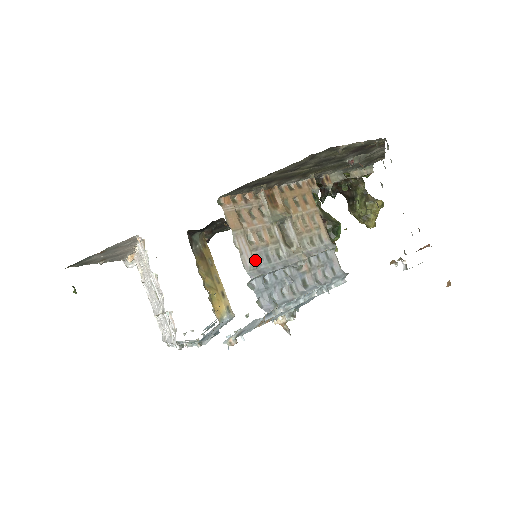
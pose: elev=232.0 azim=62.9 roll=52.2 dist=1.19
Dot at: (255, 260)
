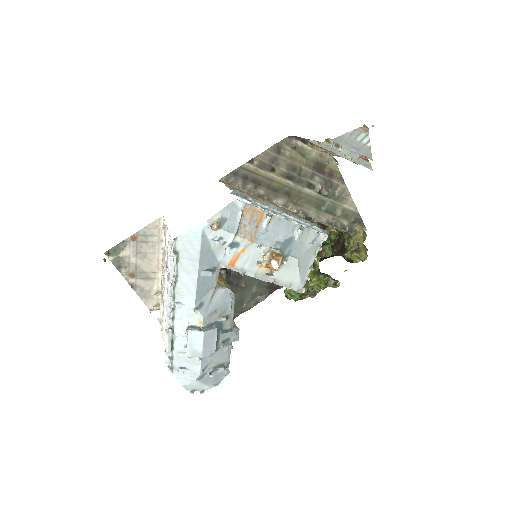
Dot at: occluded
